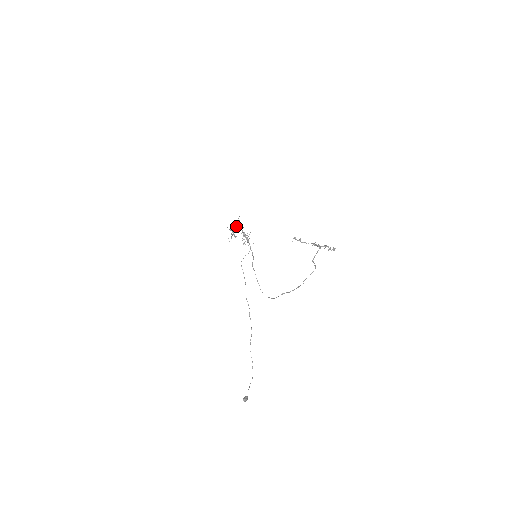
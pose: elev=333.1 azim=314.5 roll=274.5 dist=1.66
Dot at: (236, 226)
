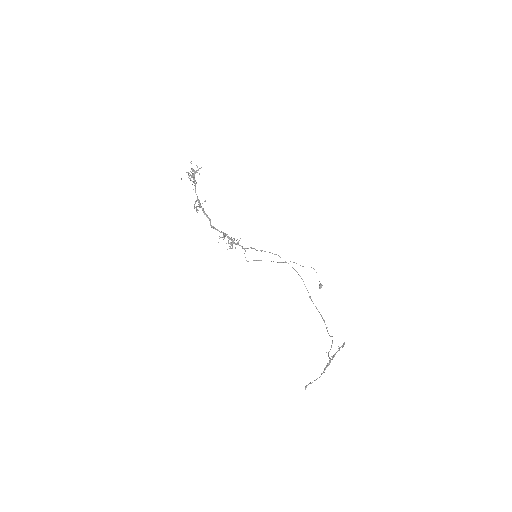
Dot at: occluded
